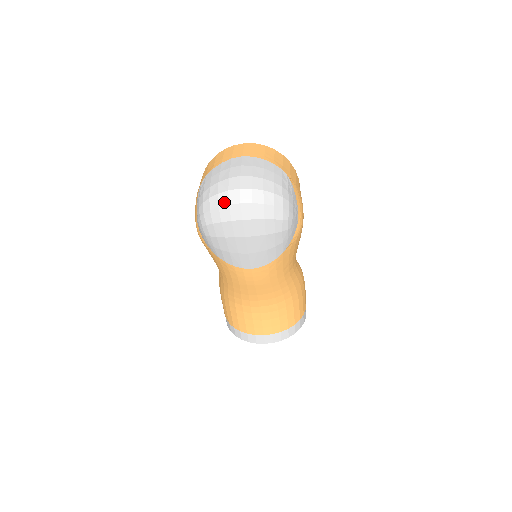
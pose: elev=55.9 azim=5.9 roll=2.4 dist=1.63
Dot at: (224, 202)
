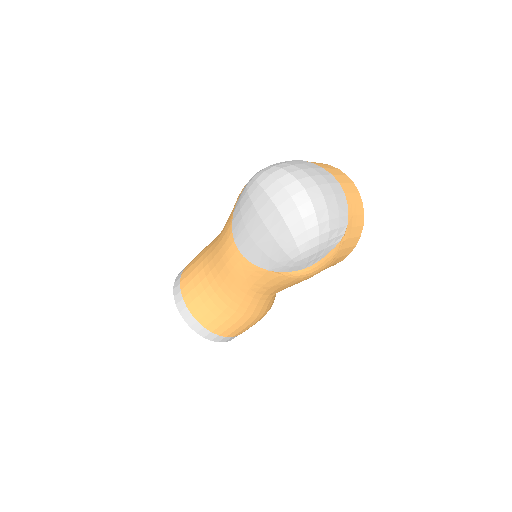
Dot at: (284, 181)
